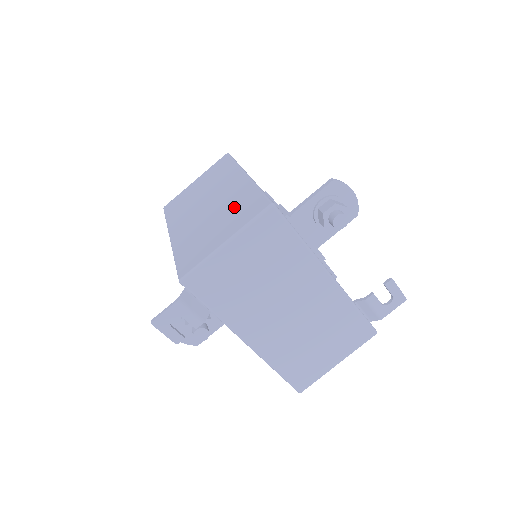
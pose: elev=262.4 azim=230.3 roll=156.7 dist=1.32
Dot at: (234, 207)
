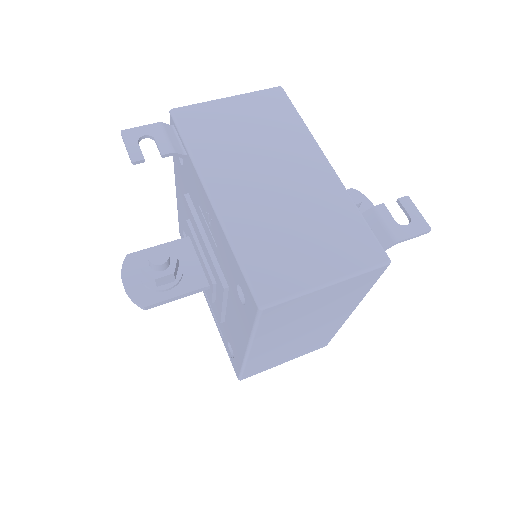
Dot at: occluded
